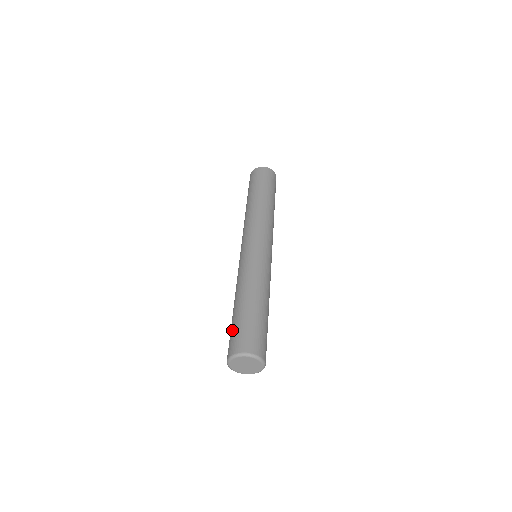
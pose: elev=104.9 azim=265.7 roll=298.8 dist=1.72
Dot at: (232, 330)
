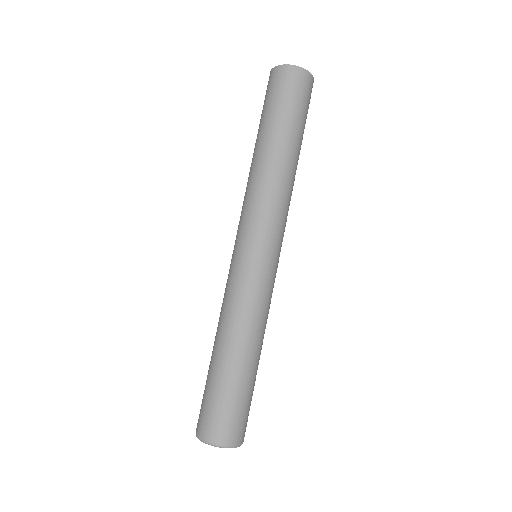
Dot at: (205, 396)
